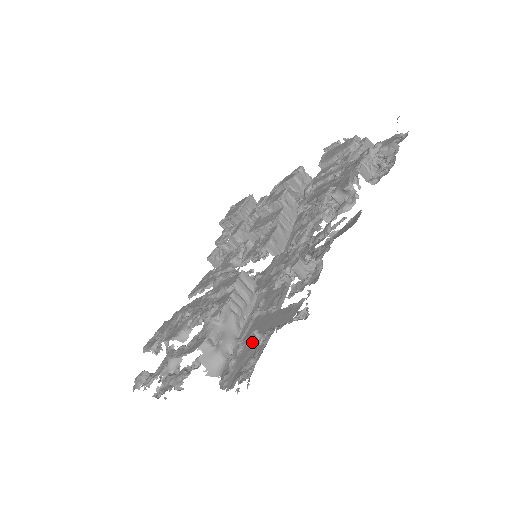
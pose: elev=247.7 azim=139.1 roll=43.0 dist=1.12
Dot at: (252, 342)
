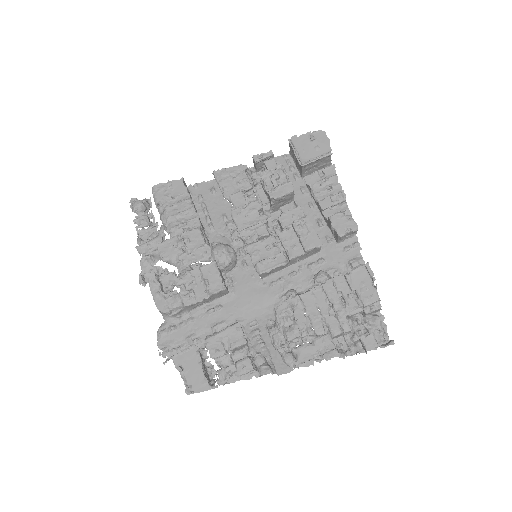
Dot at: (190, 333)
